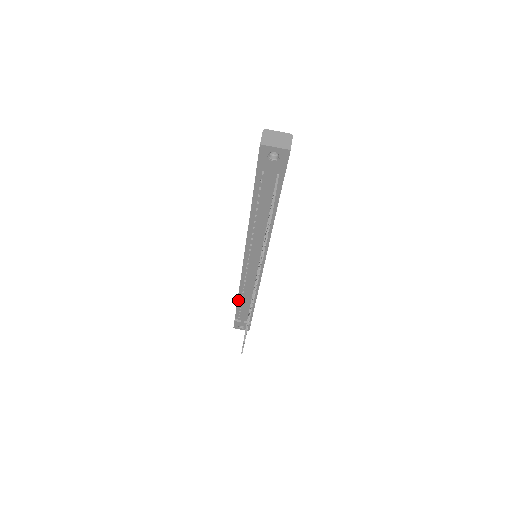
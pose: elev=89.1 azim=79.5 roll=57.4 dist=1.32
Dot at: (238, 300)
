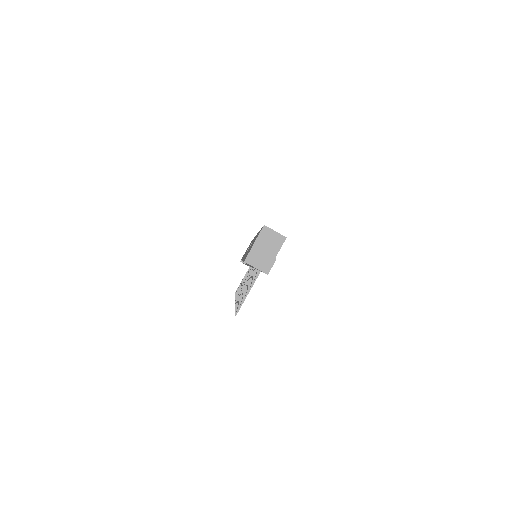
Dot at: occluded
